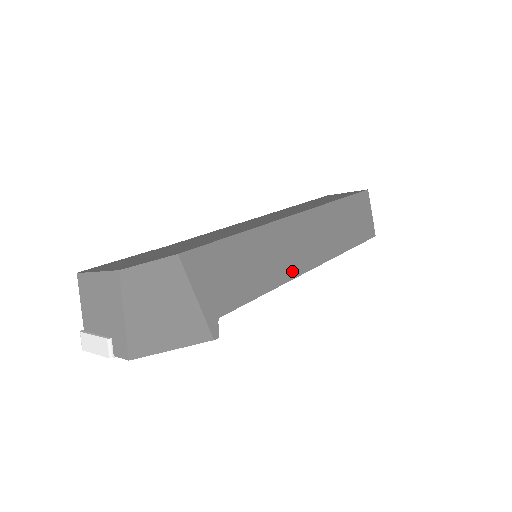
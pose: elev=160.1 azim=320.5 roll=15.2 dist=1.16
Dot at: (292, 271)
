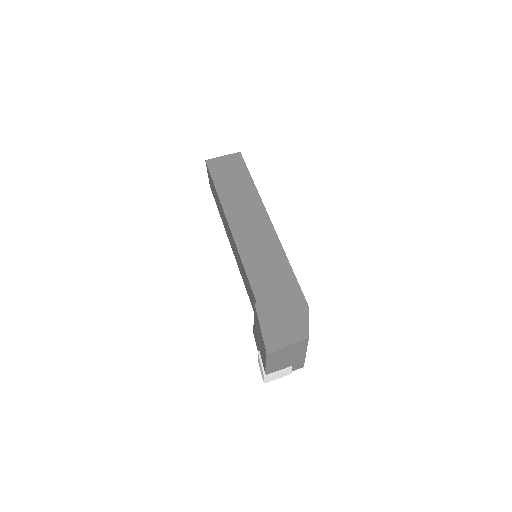
Dot at: occluded
